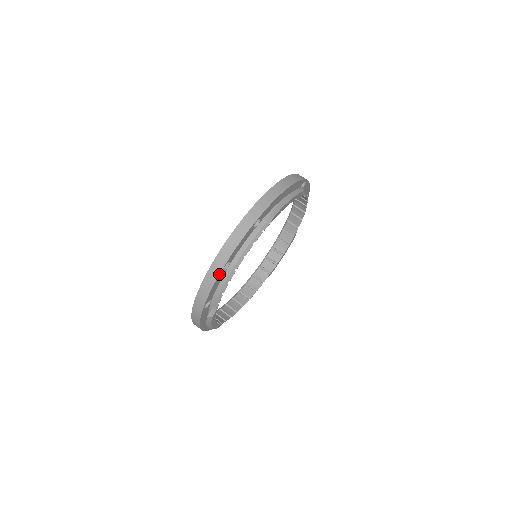
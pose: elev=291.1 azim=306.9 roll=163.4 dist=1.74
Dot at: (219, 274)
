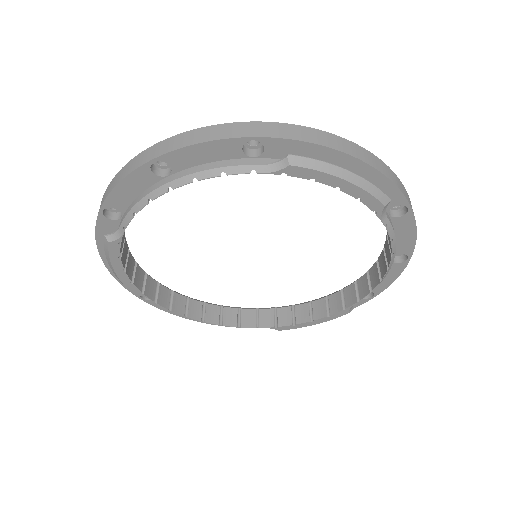
Dot at: (140, 166)
